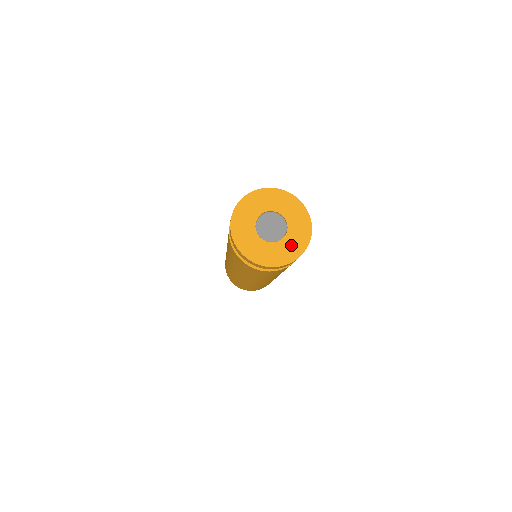
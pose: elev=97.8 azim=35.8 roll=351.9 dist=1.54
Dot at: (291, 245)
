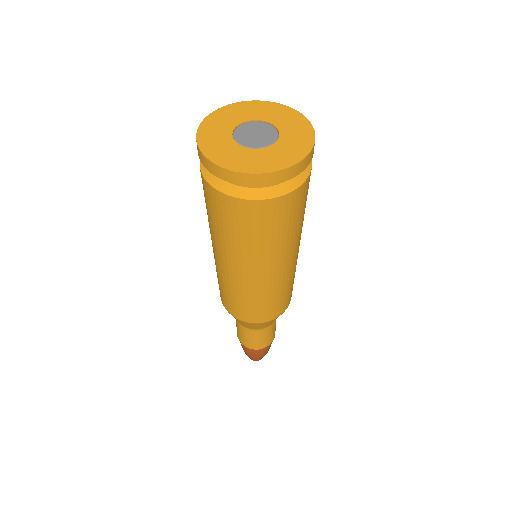
Dot at: (293, 130)
